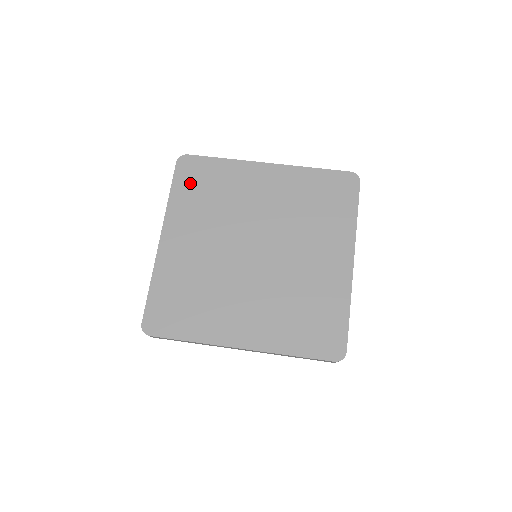
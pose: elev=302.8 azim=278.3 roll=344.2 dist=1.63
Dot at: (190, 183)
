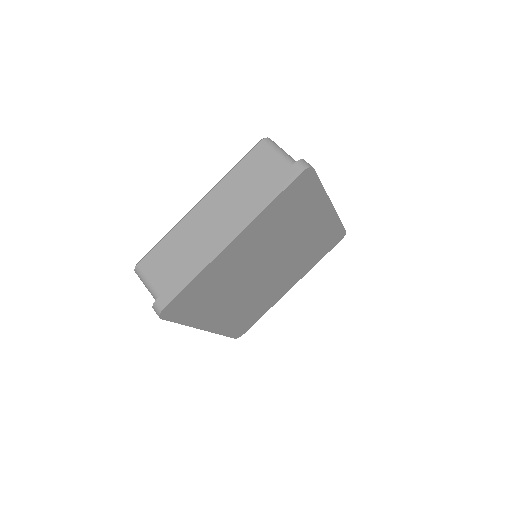
Dot at: (188, 309)
